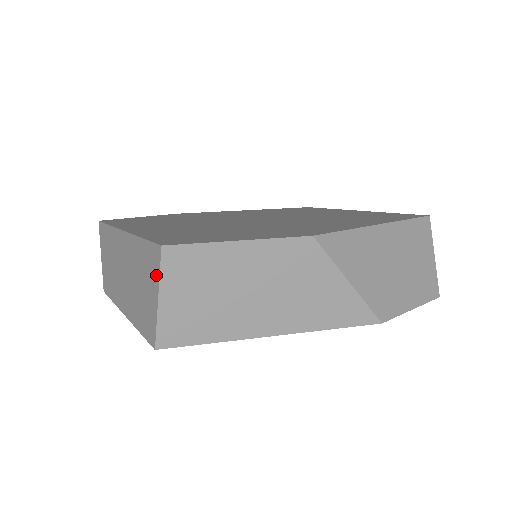
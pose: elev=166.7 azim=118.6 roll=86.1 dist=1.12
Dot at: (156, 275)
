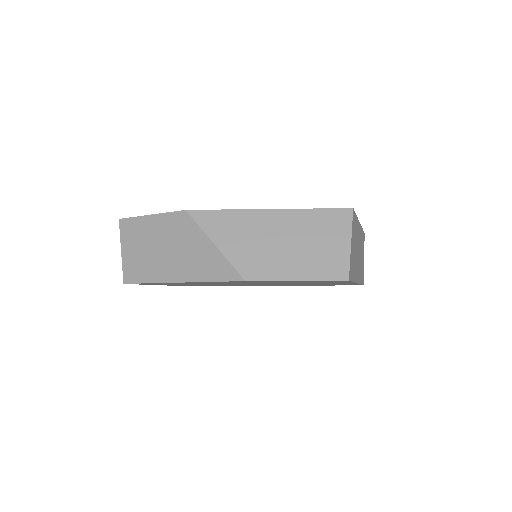
Dot at: occluded
